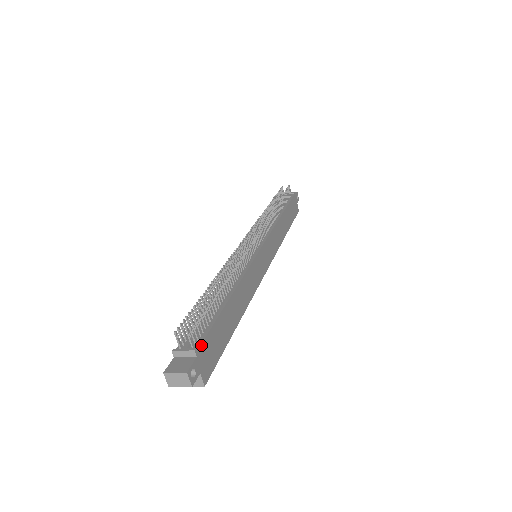
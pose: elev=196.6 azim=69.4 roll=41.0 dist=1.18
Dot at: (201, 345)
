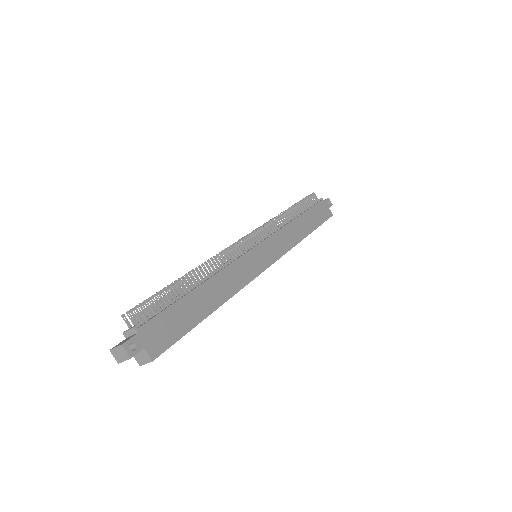
Dot at: (146, 324)
